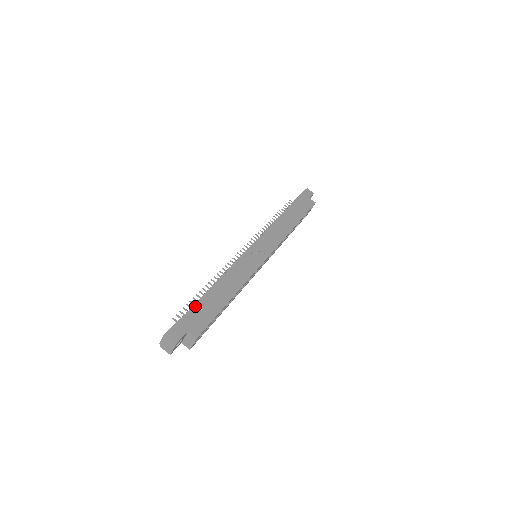
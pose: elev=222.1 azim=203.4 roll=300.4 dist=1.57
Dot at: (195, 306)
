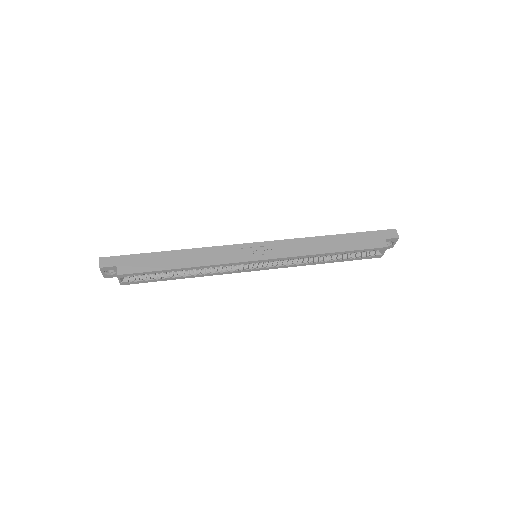
Dot at: (143, 254)
